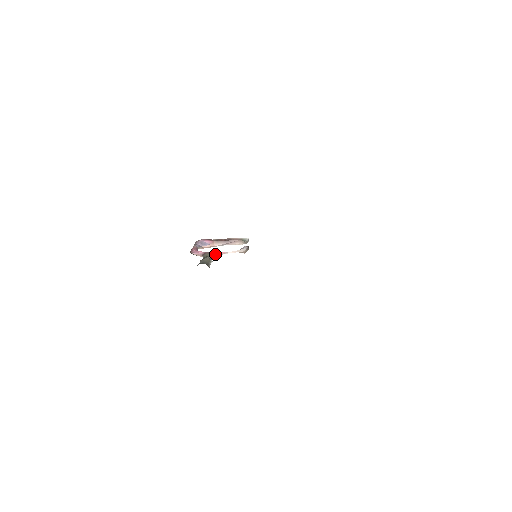
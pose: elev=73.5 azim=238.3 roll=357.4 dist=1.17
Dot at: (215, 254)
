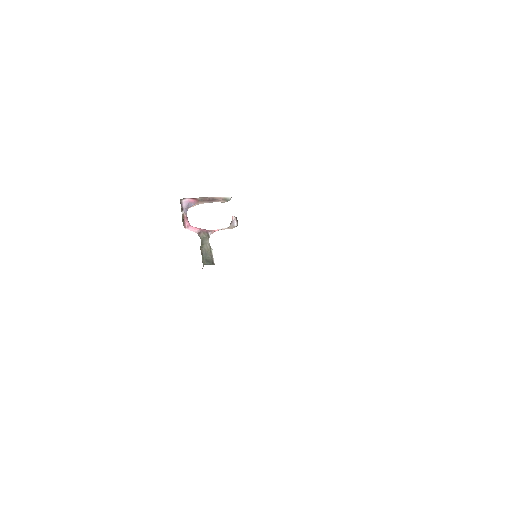
Dot at: (210, 234)
